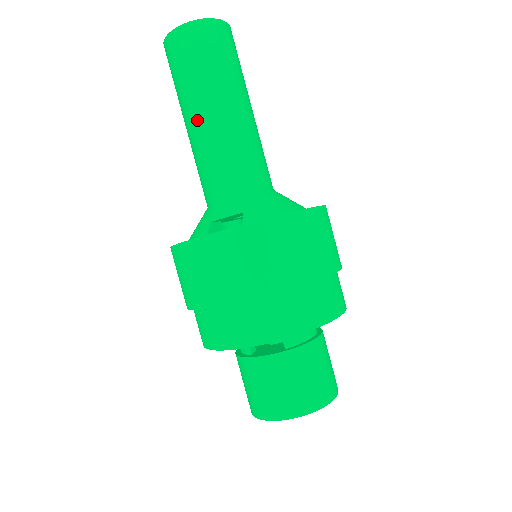
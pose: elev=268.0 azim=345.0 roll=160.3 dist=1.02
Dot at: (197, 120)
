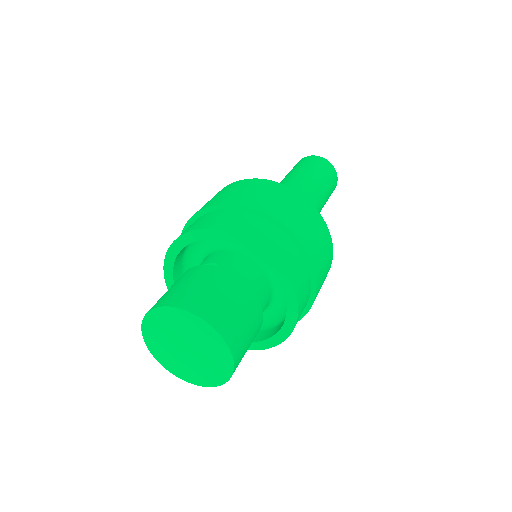
Dot at: occluded
